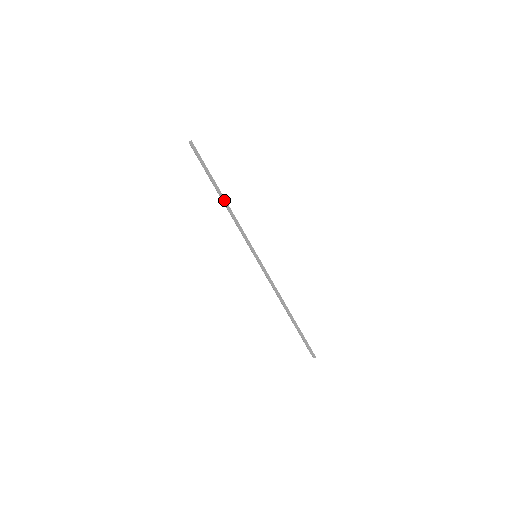
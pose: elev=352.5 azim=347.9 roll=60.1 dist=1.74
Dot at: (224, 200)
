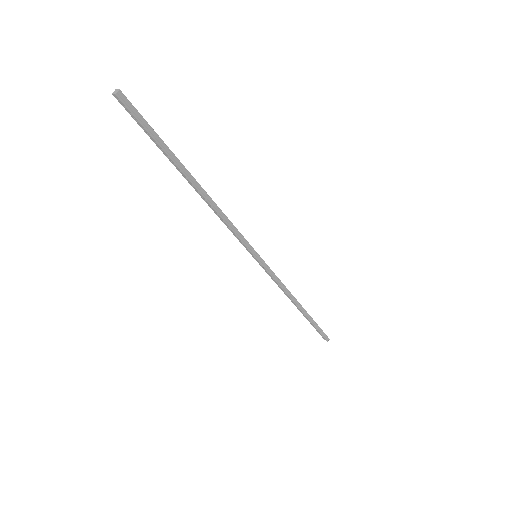
Dot at: (201, 190)
